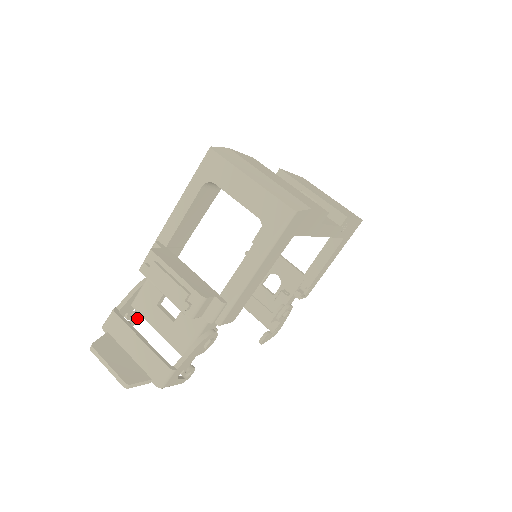
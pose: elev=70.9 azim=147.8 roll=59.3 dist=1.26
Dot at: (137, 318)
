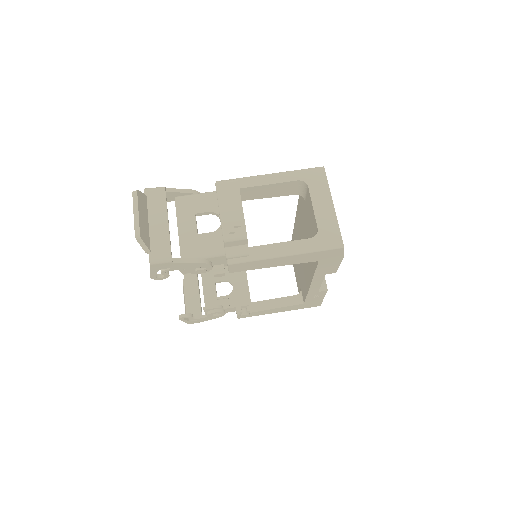
Dot at: occluded
